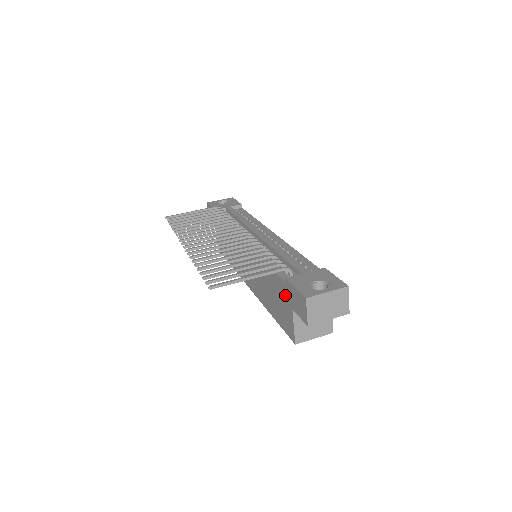
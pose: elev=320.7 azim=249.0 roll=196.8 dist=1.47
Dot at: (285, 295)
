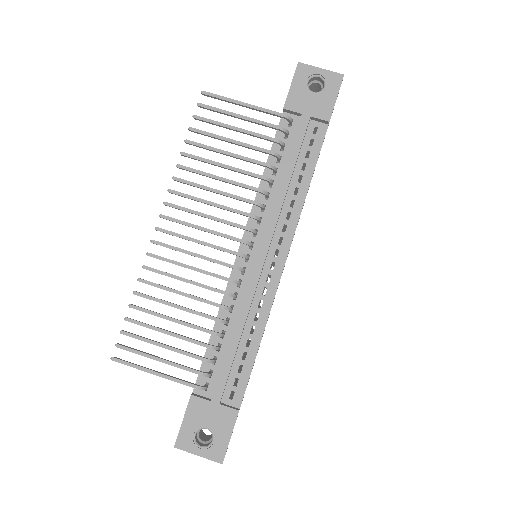
Dot at: occluded
